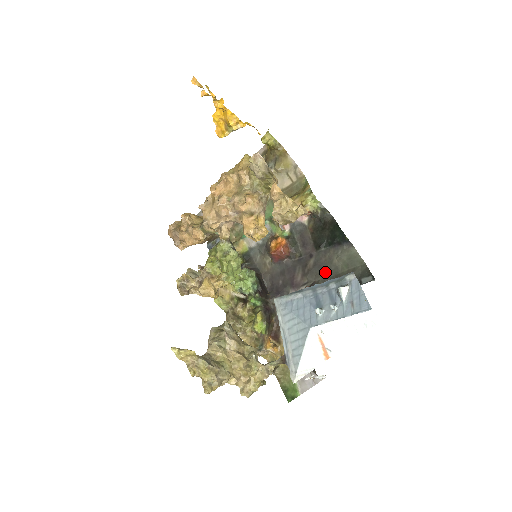
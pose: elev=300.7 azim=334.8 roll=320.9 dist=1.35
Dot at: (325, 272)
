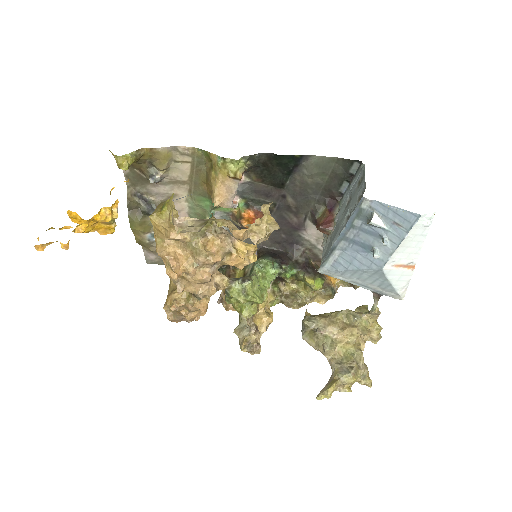
Dot at: (311, 196)
